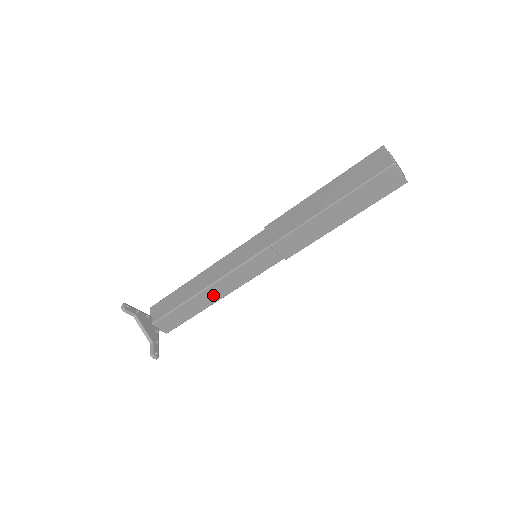
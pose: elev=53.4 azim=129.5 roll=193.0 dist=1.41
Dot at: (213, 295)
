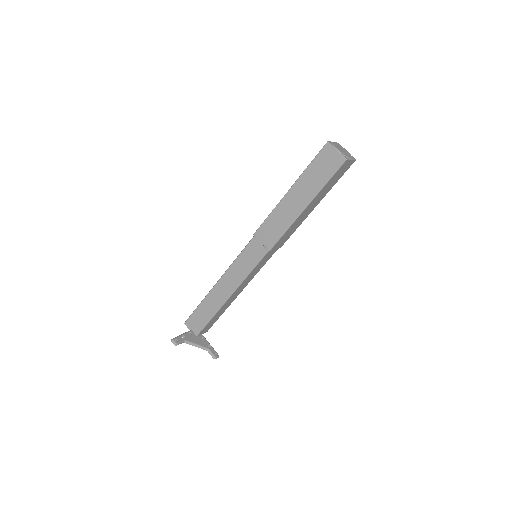
Dot at: (235, 296)
